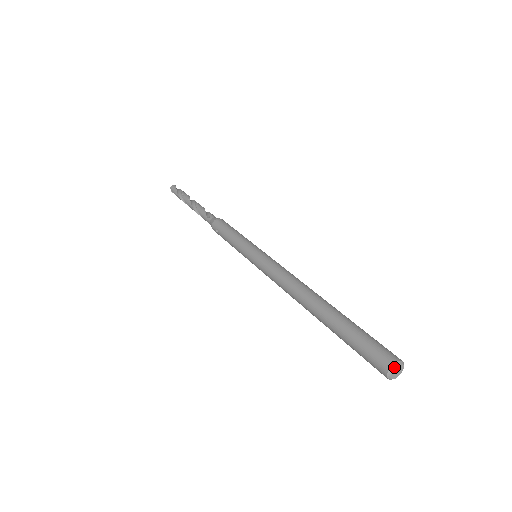
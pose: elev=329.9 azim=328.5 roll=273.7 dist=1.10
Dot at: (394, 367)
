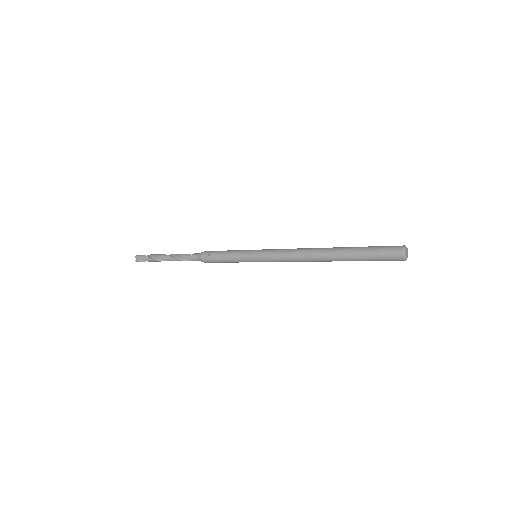
Dot at: (405, 247)
